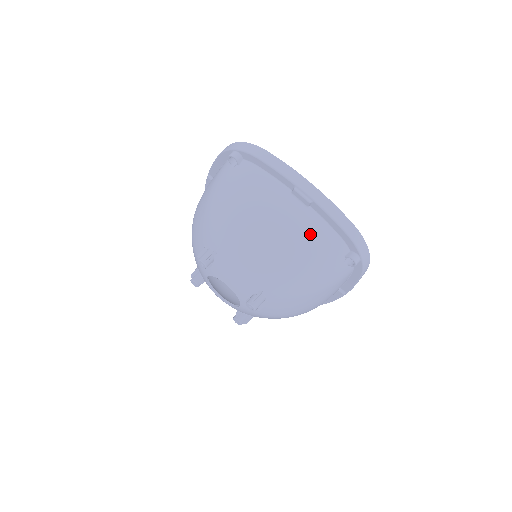
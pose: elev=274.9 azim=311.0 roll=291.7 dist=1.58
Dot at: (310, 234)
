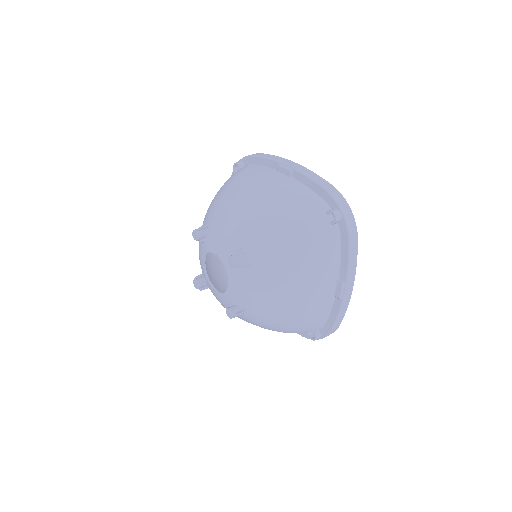
Dot at: (289, 192)
